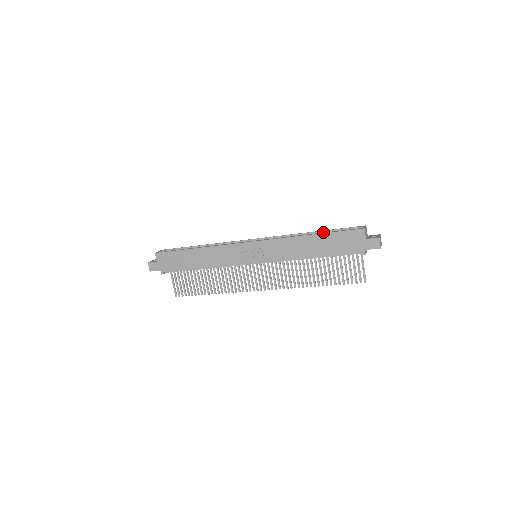
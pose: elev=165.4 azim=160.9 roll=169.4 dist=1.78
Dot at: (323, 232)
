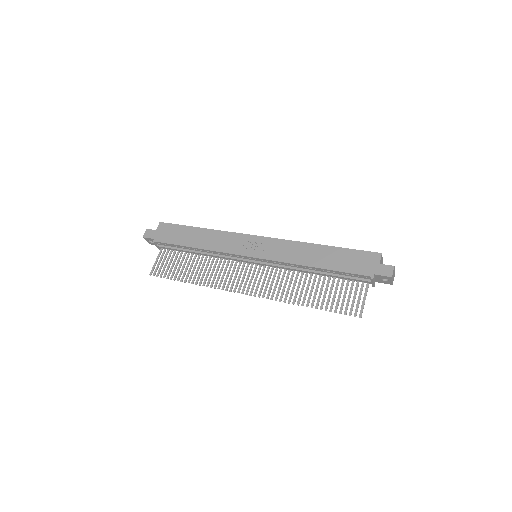
Dot at: occluded
